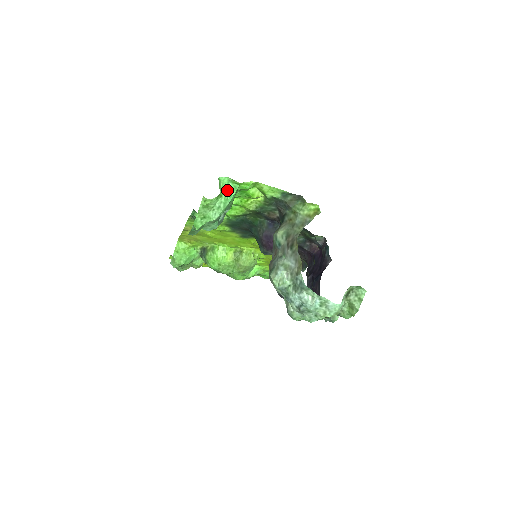
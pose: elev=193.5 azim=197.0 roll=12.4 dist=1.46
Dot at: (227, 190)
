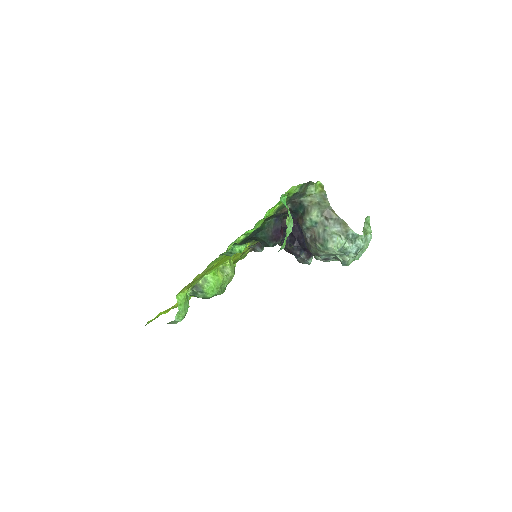
Dot at: occluded
